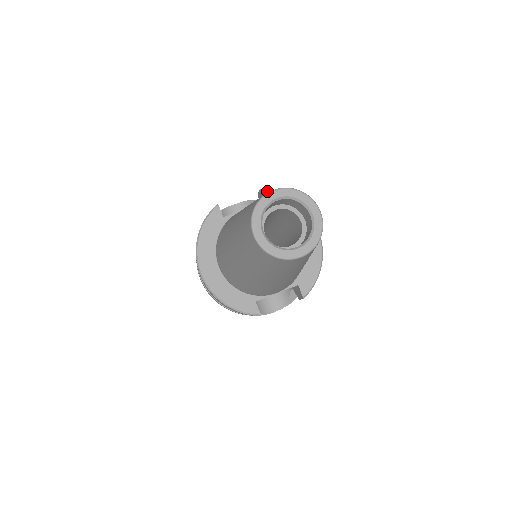
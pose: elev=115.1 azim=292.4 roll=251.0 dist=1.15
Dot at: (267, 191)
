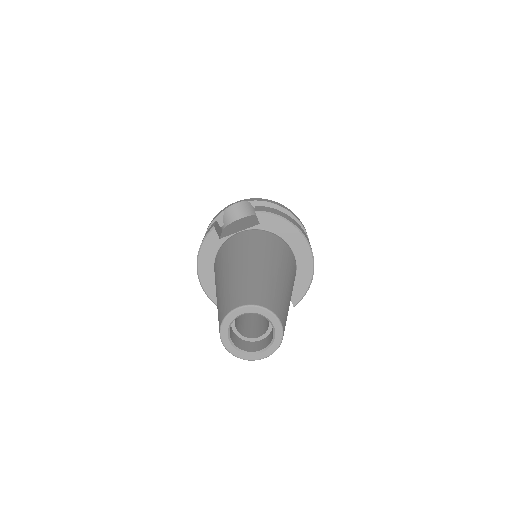
Dot at: (261, 213)
